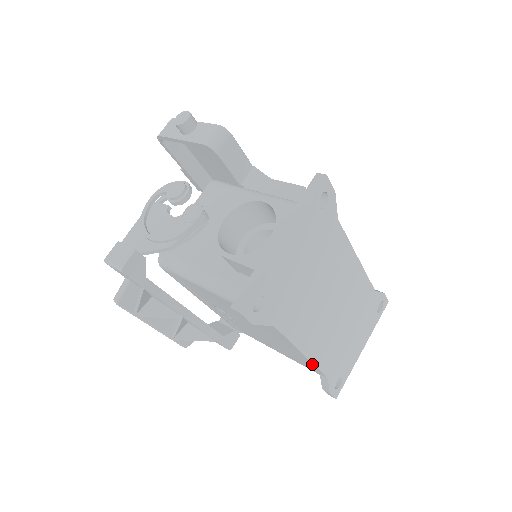
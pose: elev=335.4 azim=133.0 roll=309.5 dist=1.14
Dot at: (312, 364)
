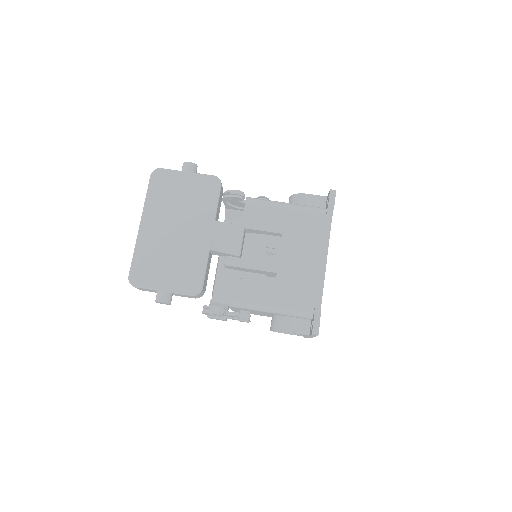
Dot at: occluded
